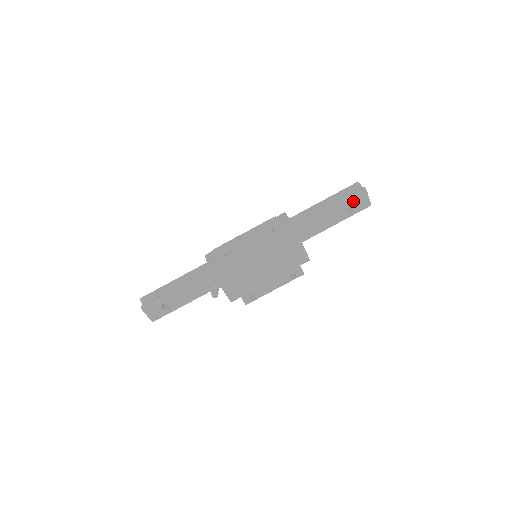
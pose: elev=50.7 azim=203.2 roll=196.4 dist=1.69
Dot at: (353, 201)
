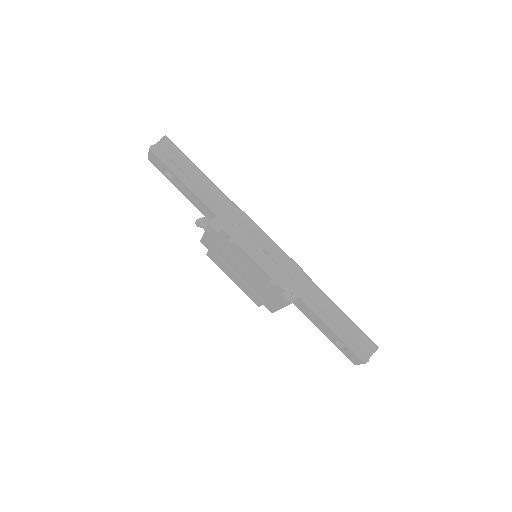
Dot at: (350, 350)
